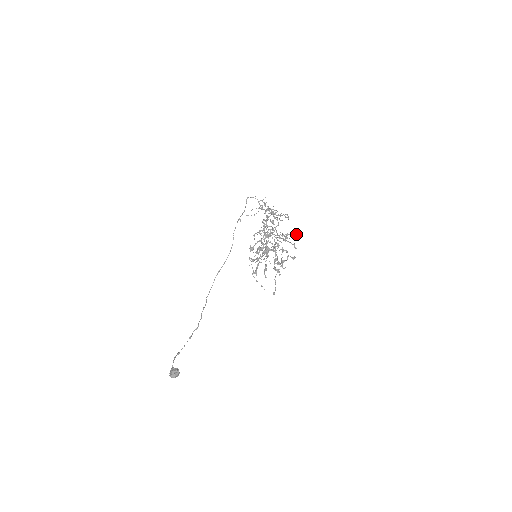
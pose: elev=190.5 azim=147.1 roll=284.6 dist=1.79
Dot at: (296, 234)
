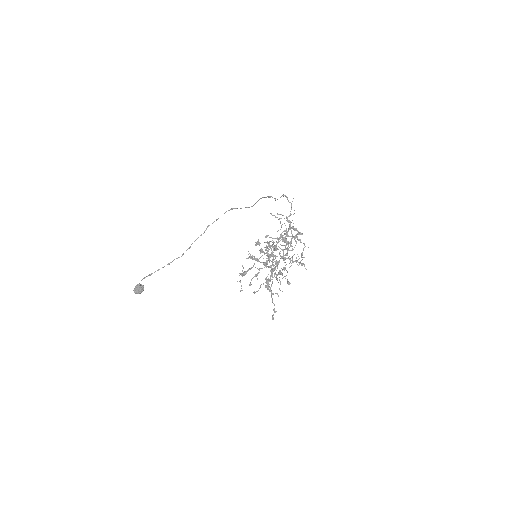
Dot at: occluded
